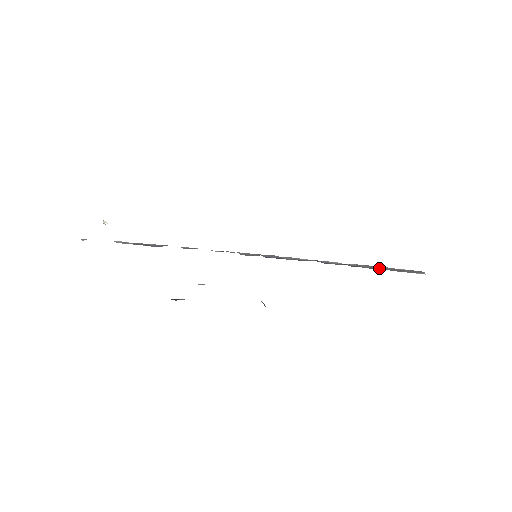
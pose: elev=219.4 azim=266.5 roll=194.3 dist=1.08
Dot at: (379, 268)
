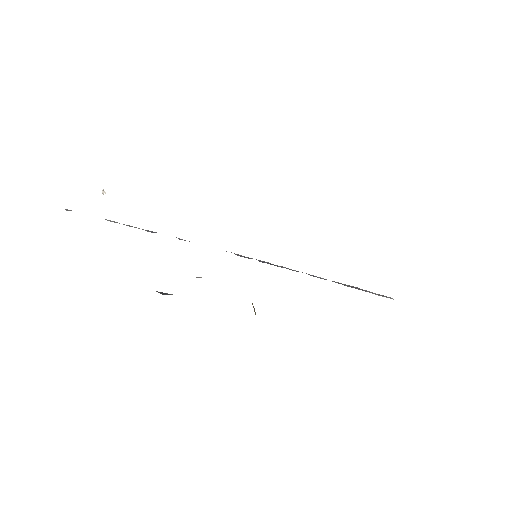
Dot at: (357, 288)
